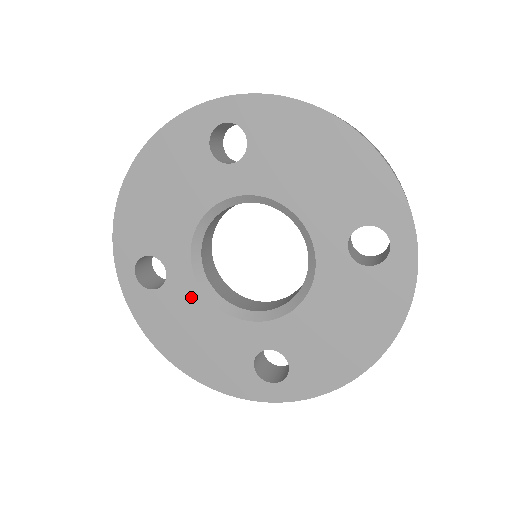
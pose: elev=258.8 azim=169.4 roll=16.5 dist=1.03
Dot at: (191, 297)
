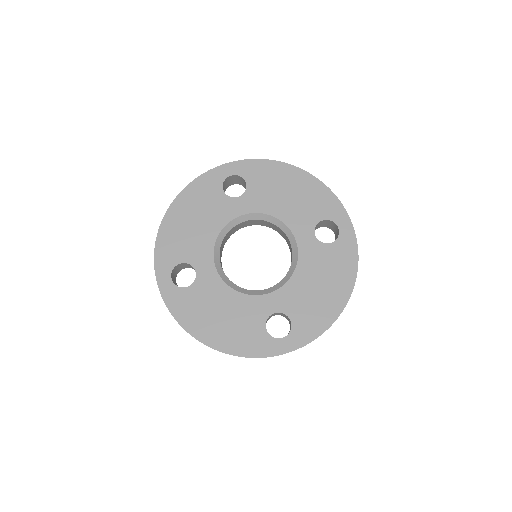
Dot at: (215, 287)
